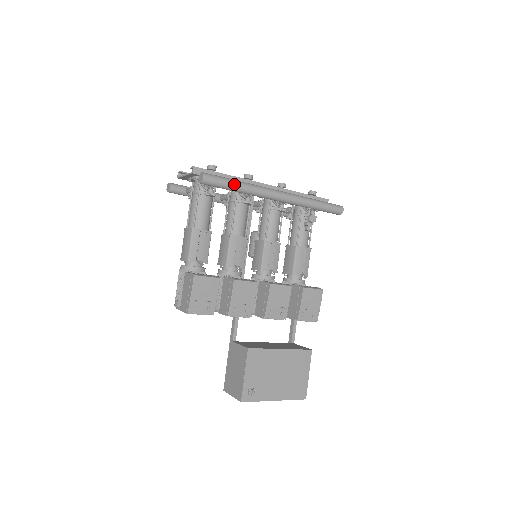
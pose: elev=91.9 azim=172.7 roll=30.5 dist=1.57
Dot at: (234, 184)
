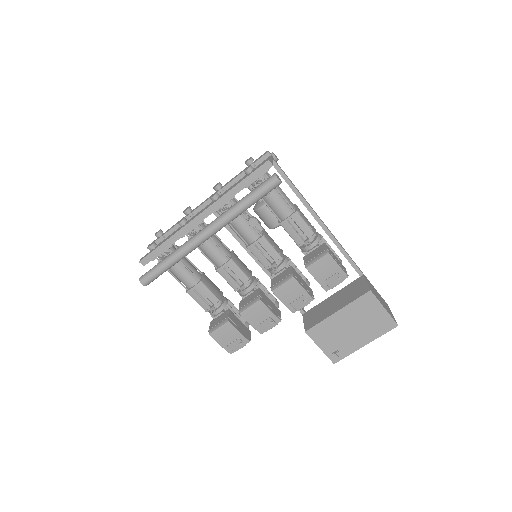
Dot at: (165, 266)
